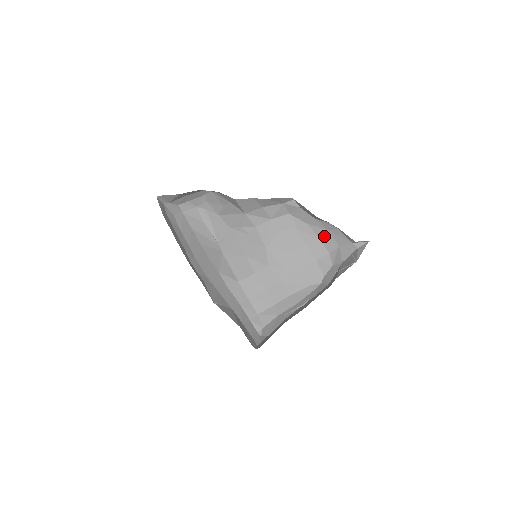
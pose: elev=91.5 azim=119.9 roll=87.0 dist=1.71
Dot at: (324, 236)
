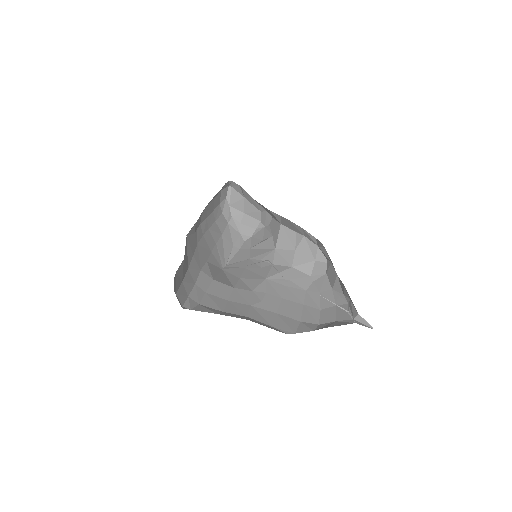
Dot at: (327, 309)
